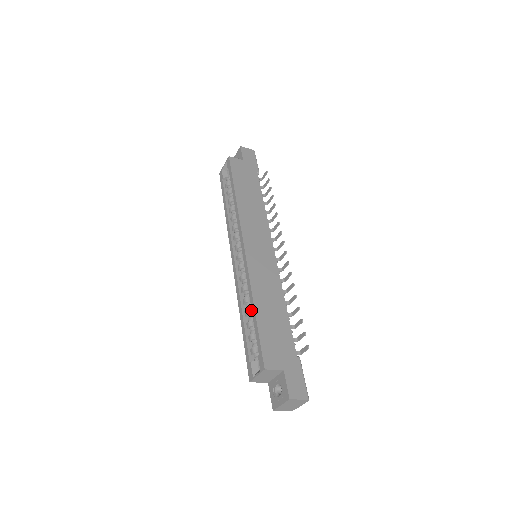
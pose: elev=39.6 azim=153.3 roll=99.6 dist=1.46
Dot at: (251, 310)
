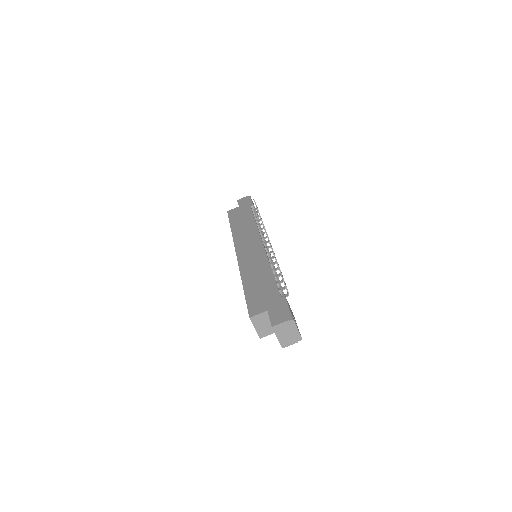
Dot at: occluded
